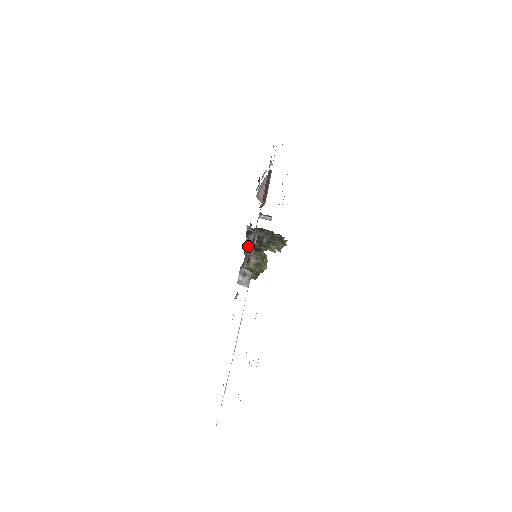
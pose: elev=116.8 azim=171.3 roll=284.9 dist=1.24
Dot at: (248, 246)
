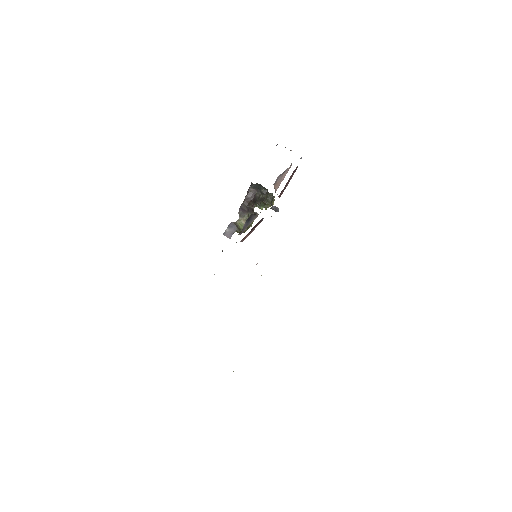
Dot at: (248, 222)
